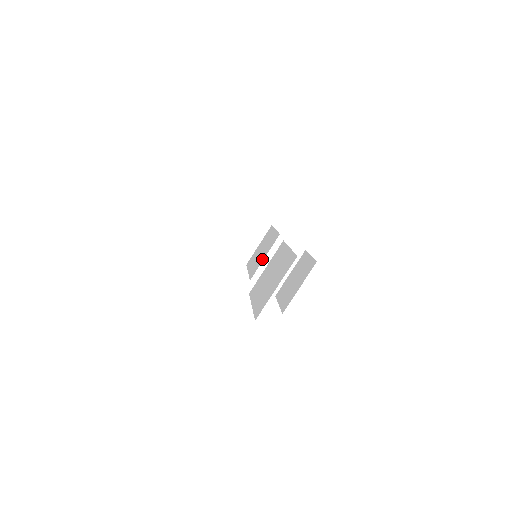
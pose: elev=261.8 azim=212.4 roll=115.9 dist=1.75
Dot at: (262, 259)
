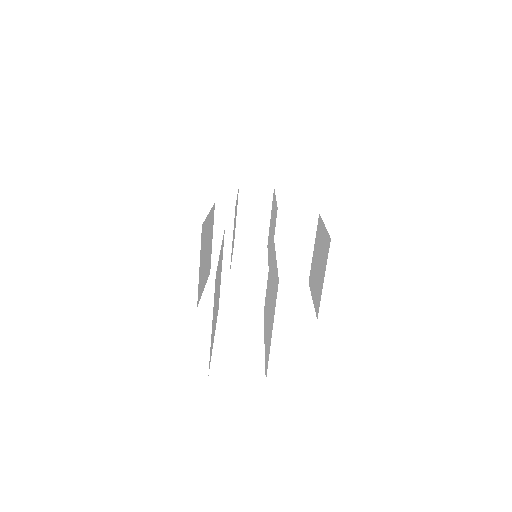
Dot at: occluded
